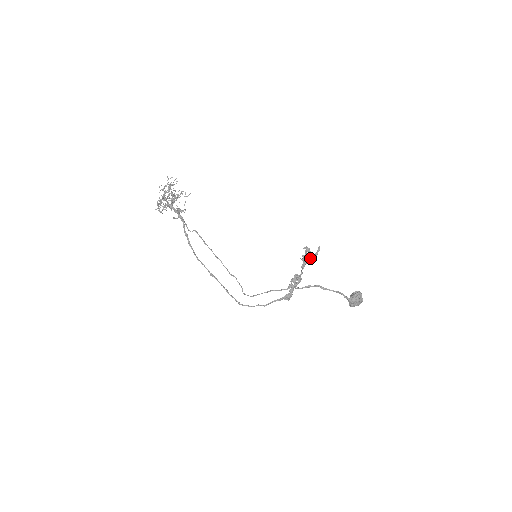
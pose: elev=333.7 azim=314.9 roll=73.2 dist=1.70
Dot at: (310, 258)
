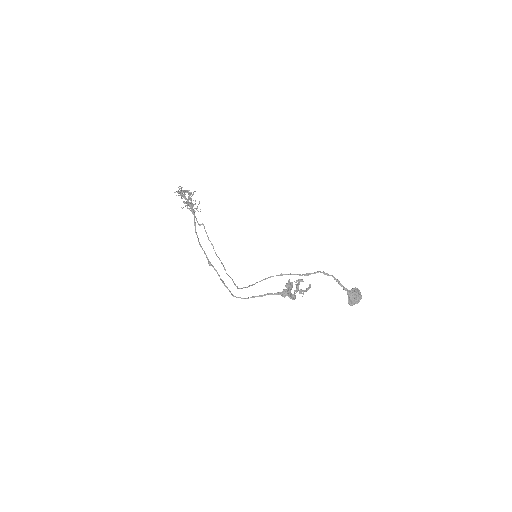
Dot at: (302, 290)
